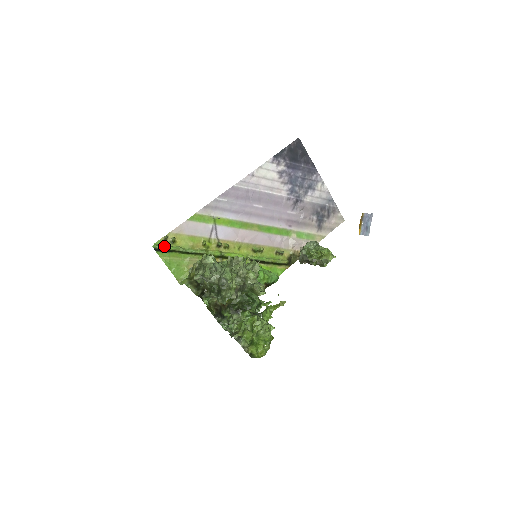
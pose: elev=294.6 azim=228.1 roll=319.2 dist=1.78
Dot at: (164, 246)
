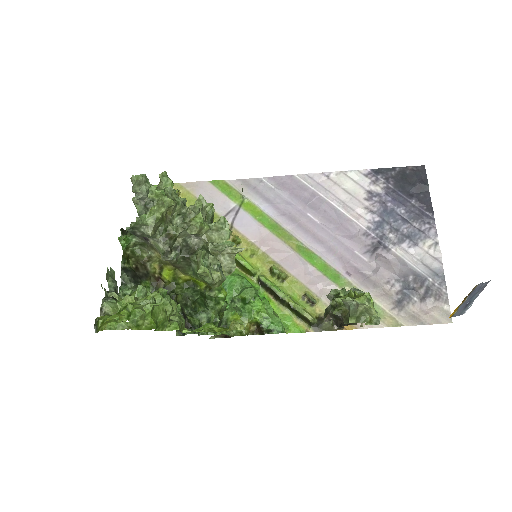
Dot at: occluded
